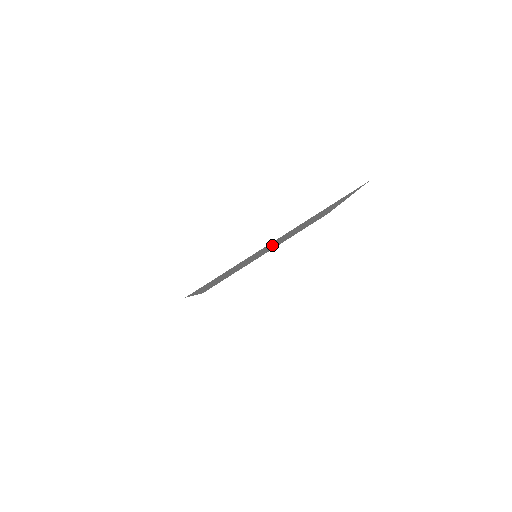
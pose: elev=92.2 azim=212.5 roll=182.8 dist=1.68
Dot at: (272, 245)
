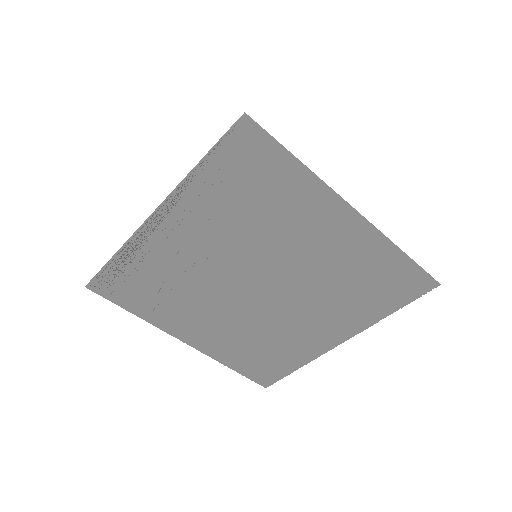
Dot at: (277, 269)
